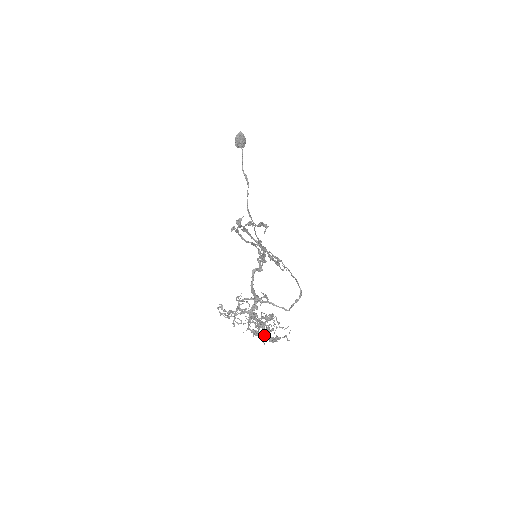
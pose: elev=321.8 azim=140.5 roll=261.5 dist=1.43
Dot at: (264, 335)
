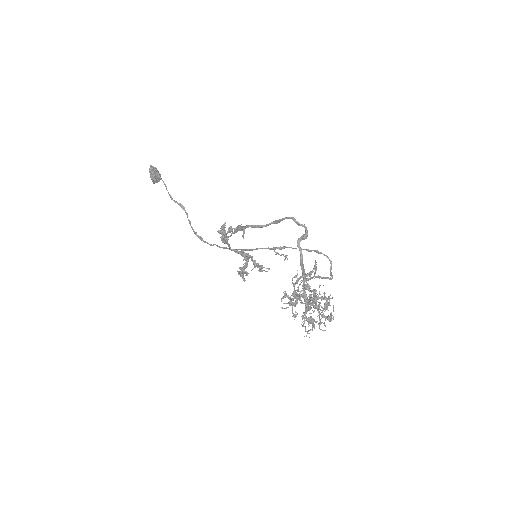
Dot at: (313, 324)
